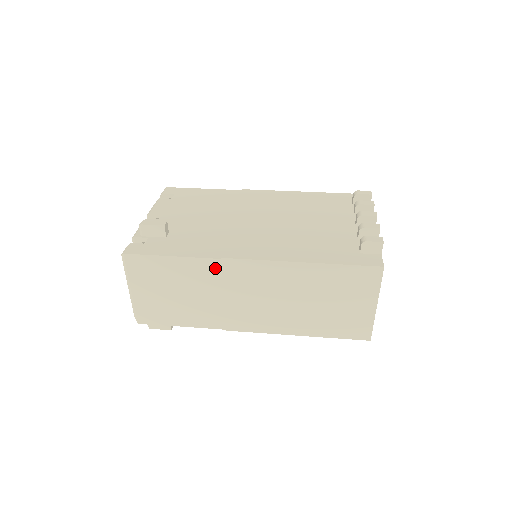
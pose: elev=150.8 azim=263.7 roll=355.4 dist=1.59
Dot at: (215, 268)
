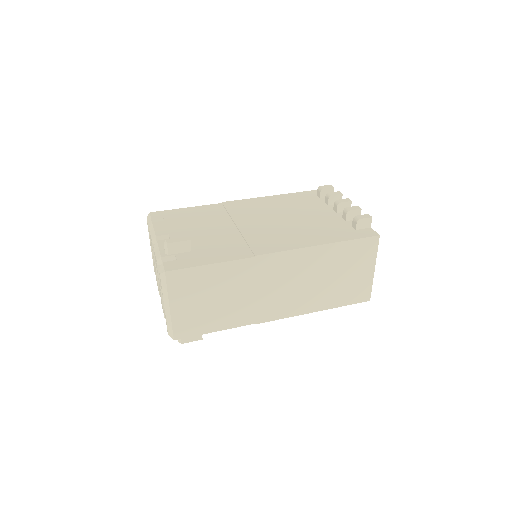
Dot at: (249, 267)
